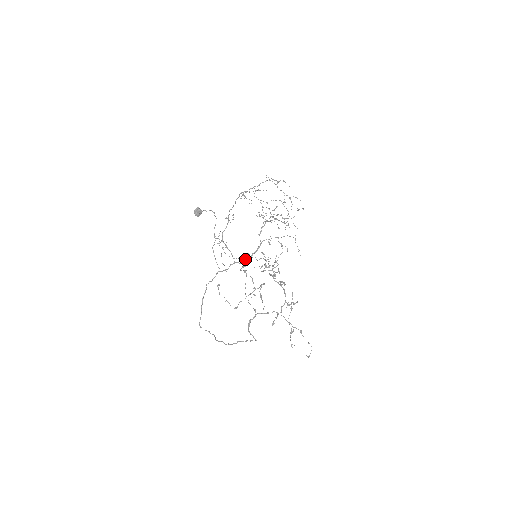
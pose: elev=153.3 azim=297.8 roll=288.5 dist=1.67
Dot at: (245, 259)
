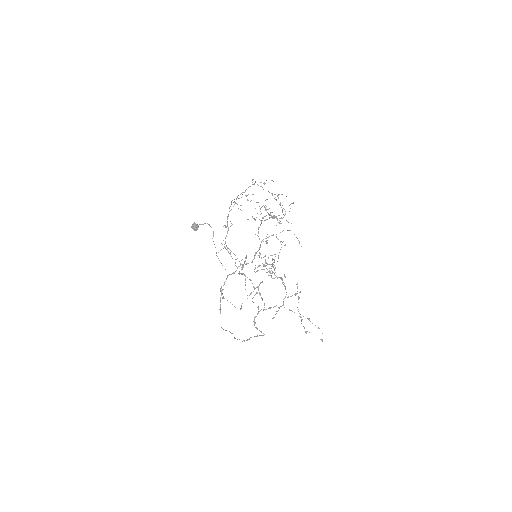
Dot at: (244, 262)
